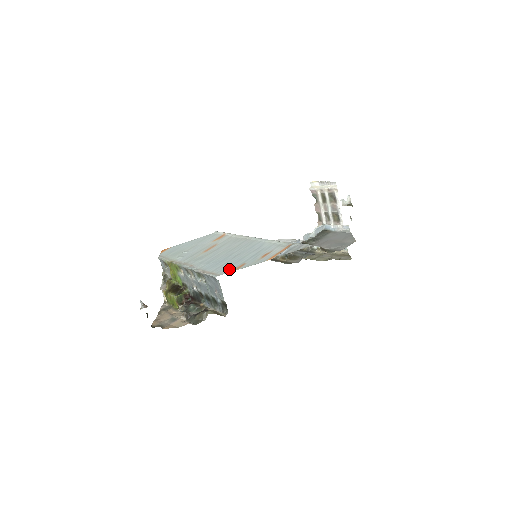
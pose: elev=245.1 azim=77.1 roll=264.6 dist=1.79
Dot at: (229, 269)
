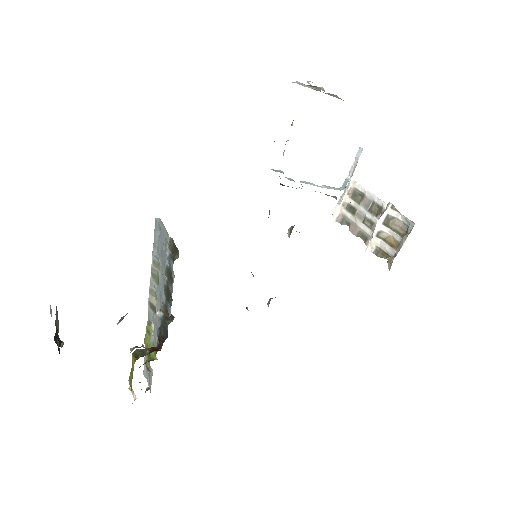
Dot at: occluded
